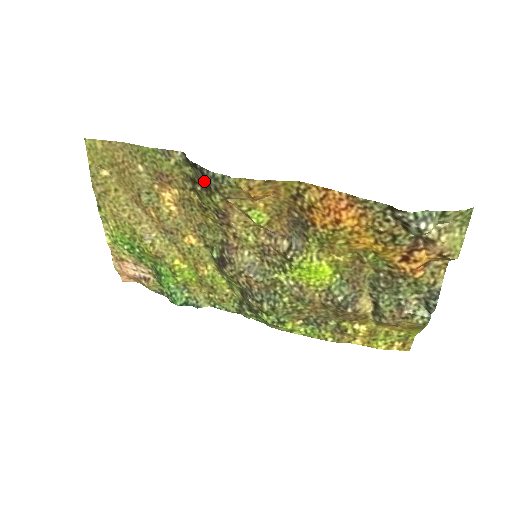
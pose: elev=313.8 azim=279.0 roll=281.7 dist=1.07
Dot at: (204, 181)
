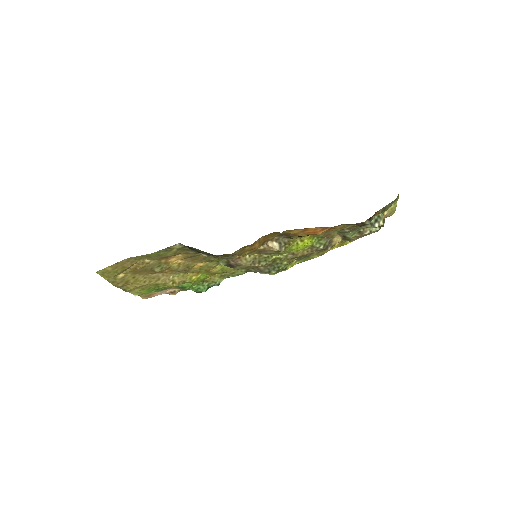
Dot at: (210, 254)
